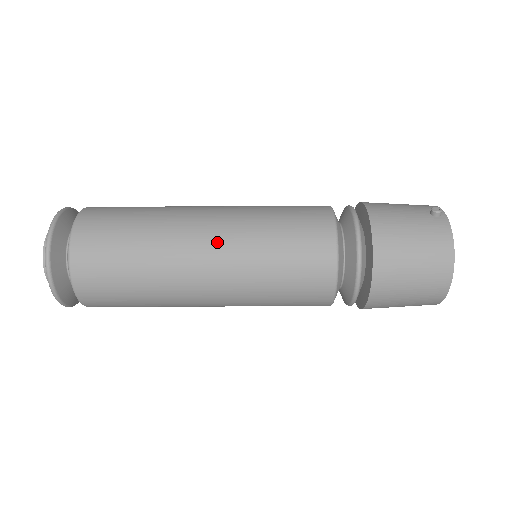
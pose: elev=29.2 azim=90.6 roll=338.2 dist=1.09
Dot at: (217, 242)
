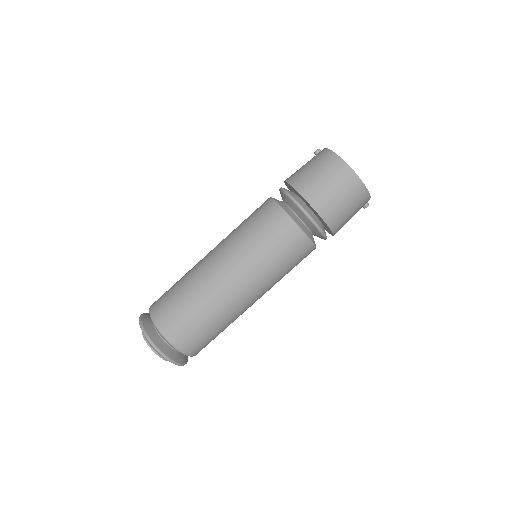
Dot at: (217, 252)
